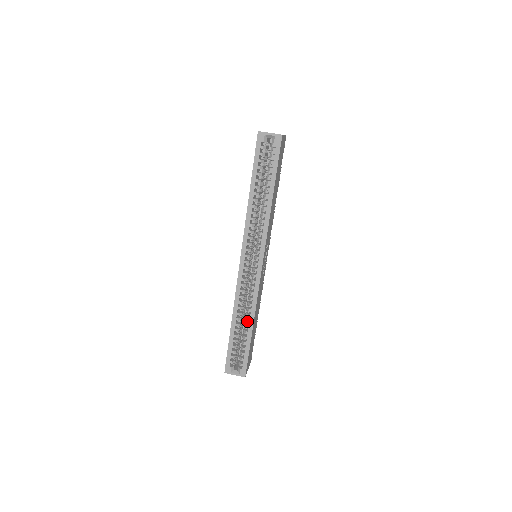
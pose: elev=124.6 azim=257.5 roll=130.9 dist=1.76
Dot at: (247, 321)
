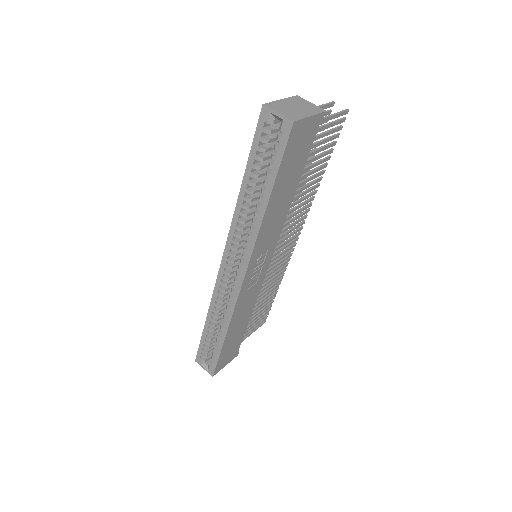
Dot at: (221, 328)
